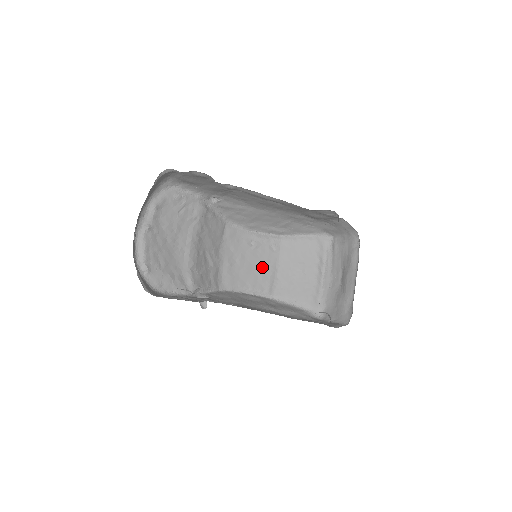
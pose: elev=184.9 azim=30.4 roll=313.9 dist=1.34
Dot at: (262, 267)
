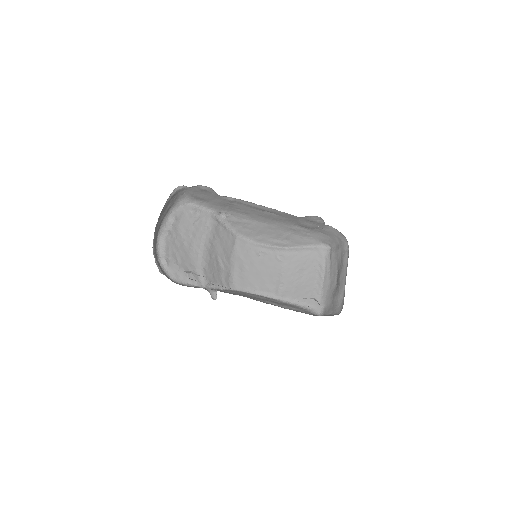
Dot at: (269, 273)
